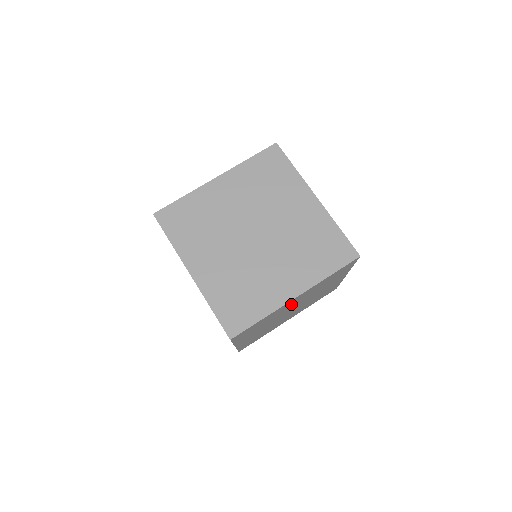
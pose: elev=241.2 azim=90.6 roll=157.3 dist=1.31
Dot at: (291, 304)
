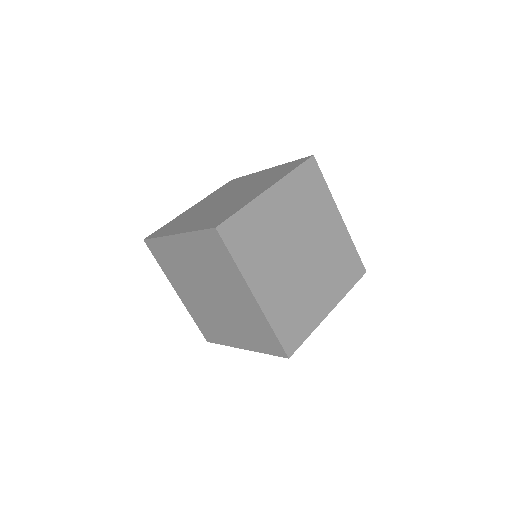
Dot at: (278, 214)
